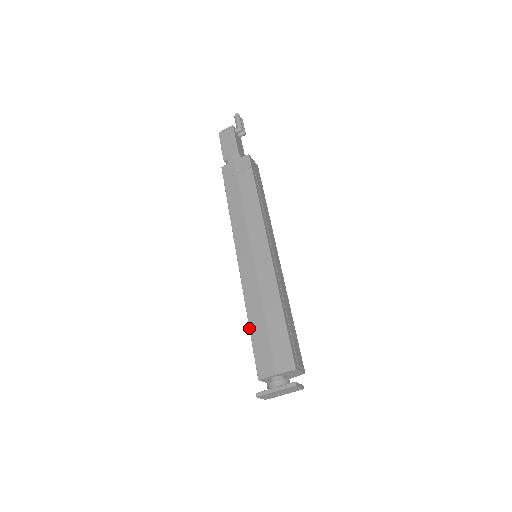
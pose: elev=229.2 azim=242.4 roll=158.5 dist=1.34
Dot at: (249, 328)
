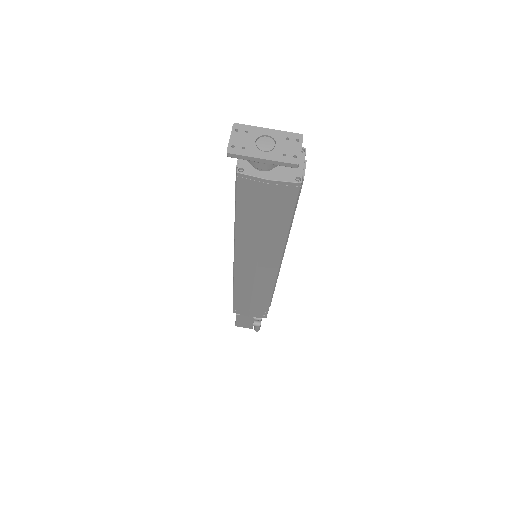
Dot at: occluded
